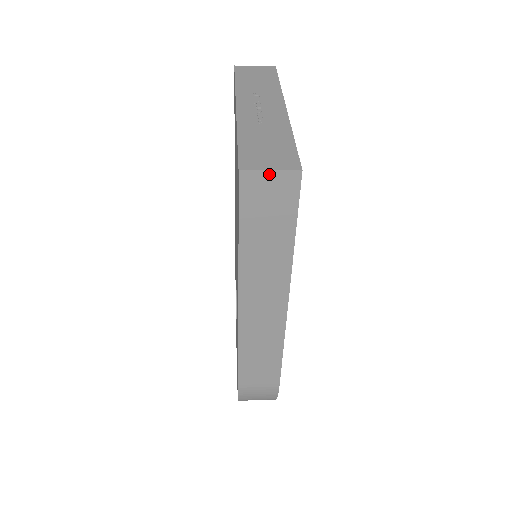
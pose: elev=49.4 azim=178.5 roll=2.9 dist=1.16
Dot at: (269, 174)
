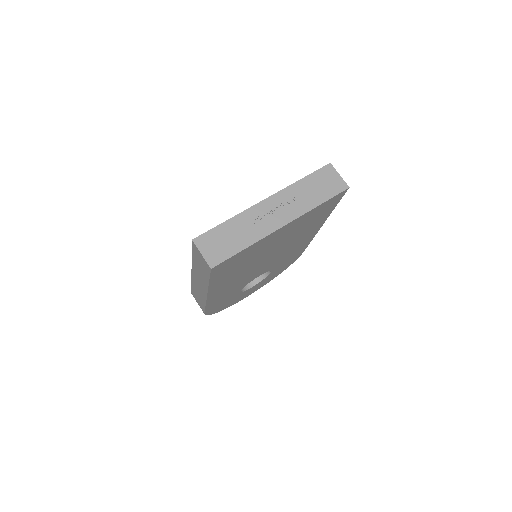
Dot at: (201, 254)
